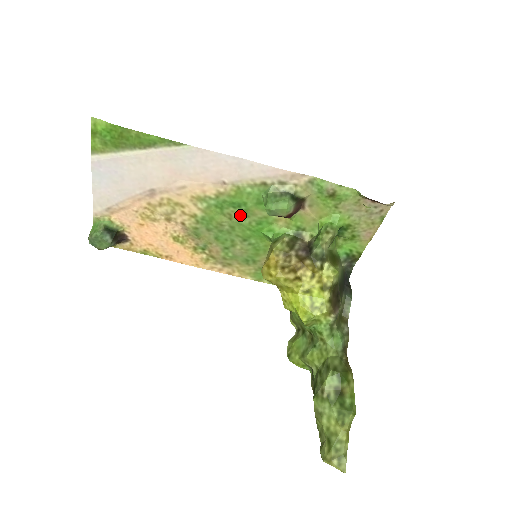
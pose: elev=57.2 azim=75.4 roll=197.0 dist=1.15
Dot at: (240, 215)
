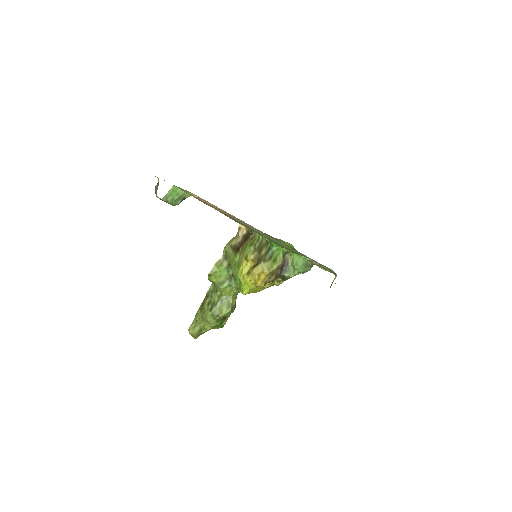
Dot at: occluded
